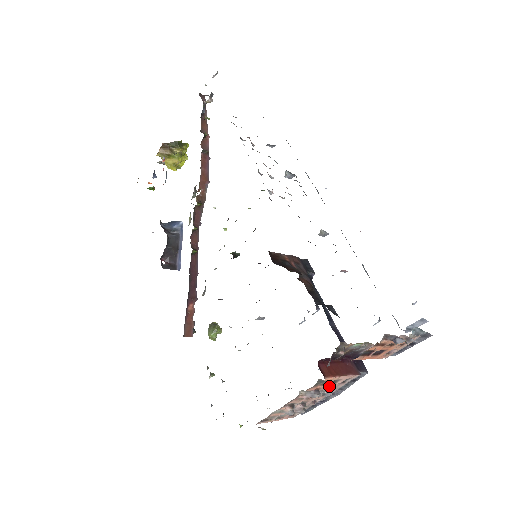
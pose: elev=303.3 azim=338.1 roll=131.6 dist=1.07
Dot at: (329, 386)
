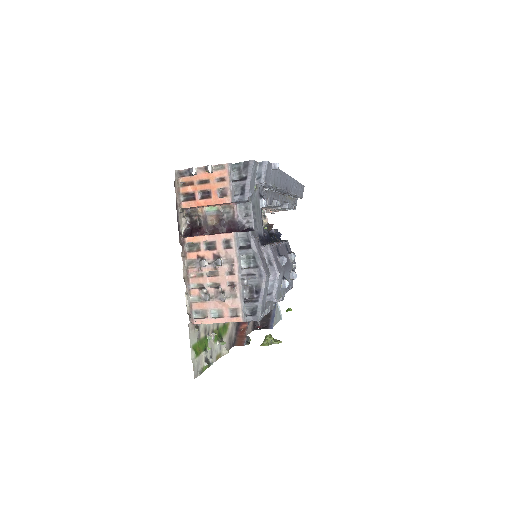
Dot at: (212, 253)
